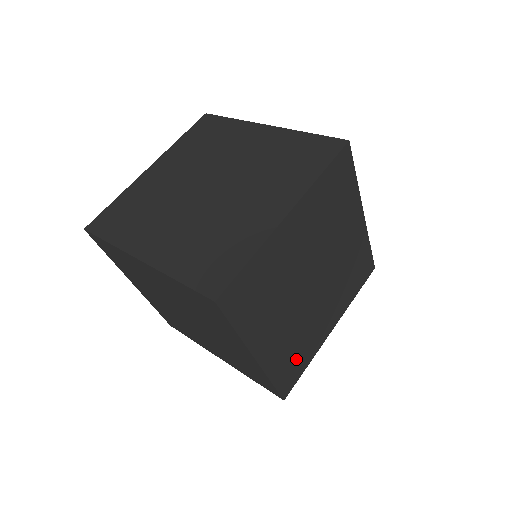
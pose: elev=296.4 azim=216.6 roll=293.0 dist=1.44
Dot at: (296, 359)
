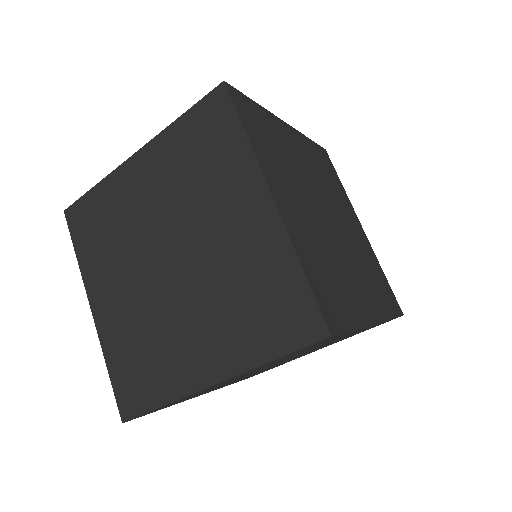
Dot at: (378, 281)
